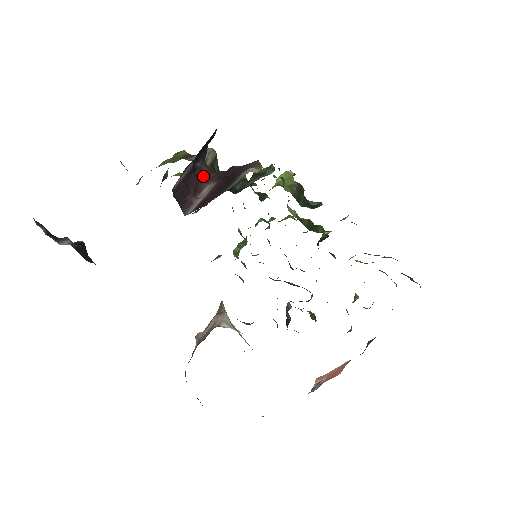
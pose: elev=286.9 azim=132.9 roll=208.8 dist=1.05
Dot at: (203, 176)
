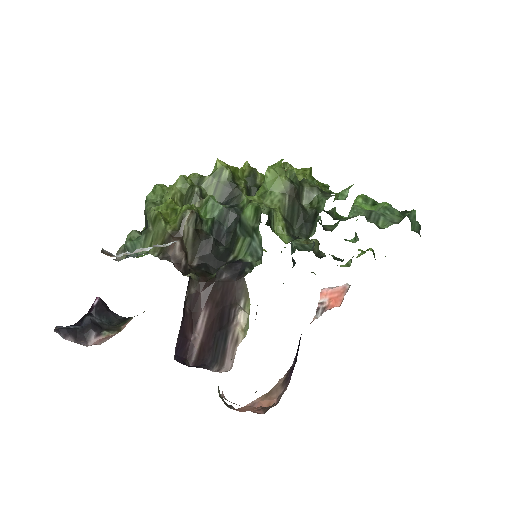
Dot at: (194, 303)
